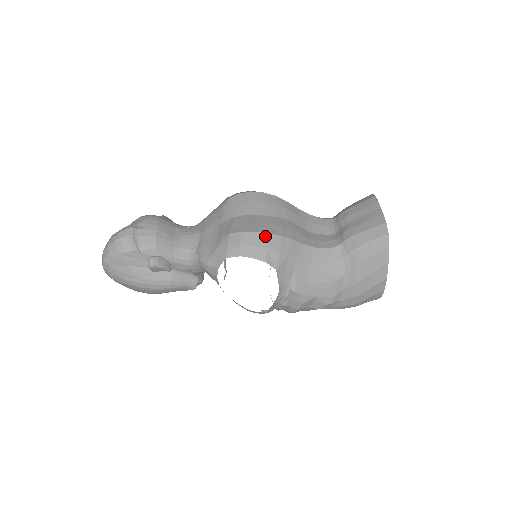
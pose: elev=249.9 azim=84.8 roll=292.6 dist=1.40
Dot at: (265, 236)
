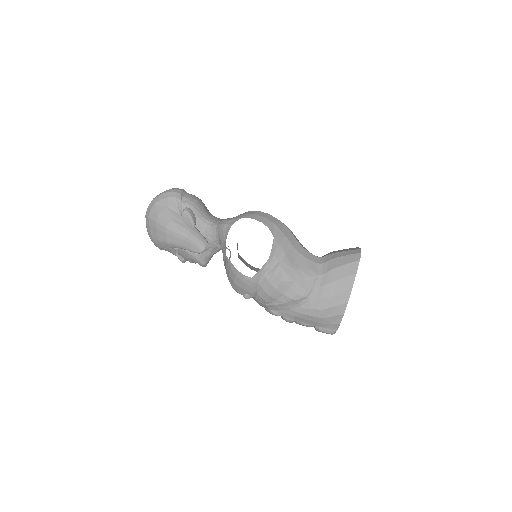
Dot at: (274, 218)
